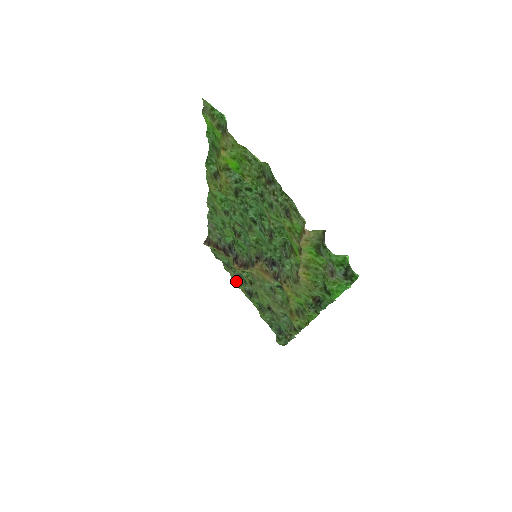
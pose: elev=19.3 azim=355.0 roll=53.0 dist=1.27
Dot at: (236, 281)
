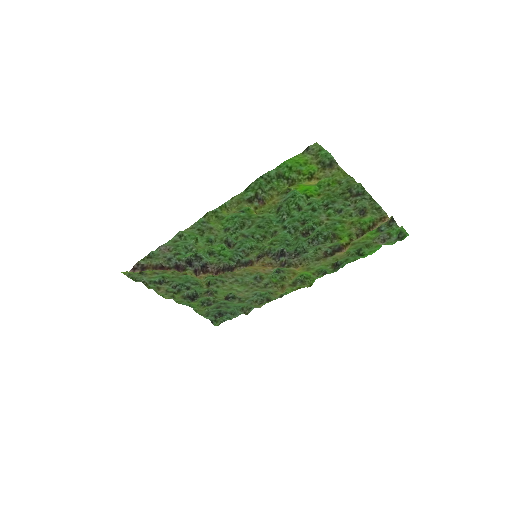
Dot at: (169, 293)
